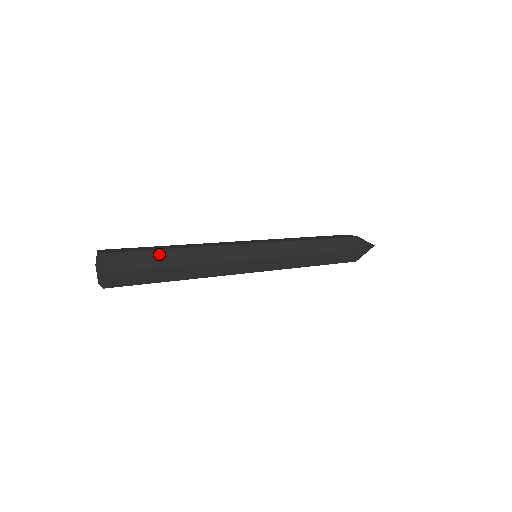
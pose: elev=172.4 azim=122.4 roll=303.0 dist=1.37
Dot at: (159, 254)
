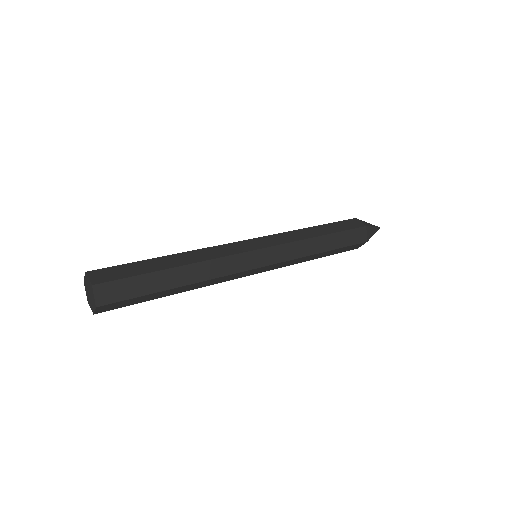
Dot at: (147, 263)
